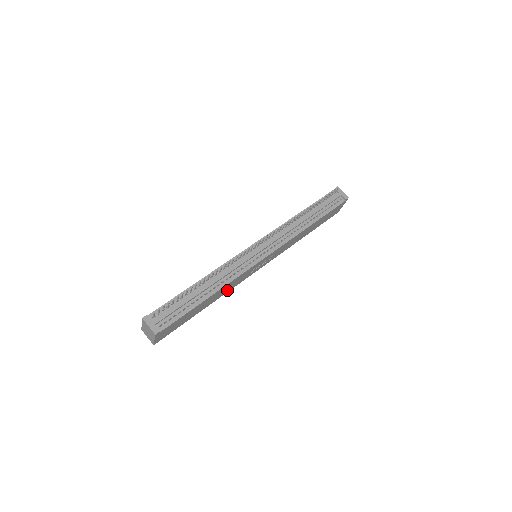
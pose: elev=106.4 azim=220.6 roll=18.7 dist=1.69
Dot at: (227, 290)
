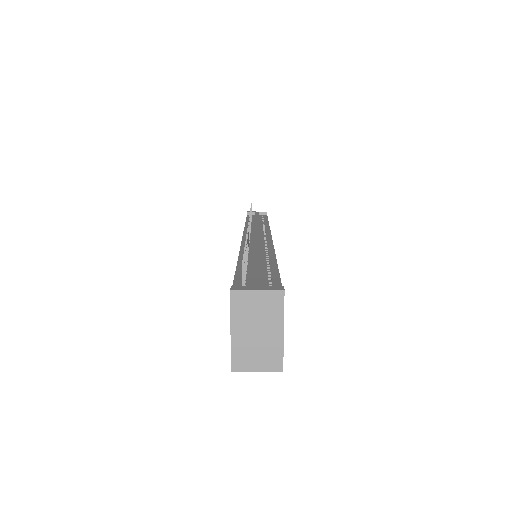
Dot at: occluded
